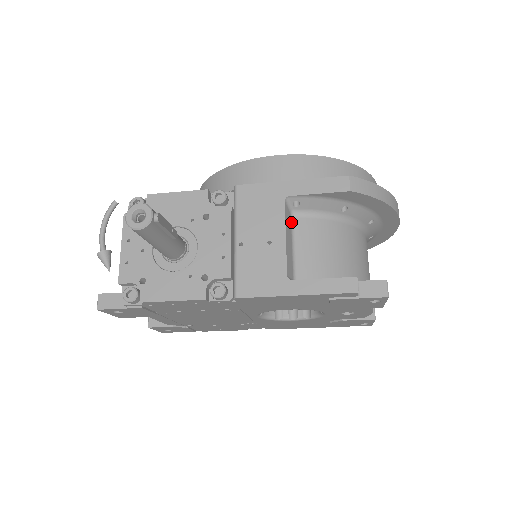
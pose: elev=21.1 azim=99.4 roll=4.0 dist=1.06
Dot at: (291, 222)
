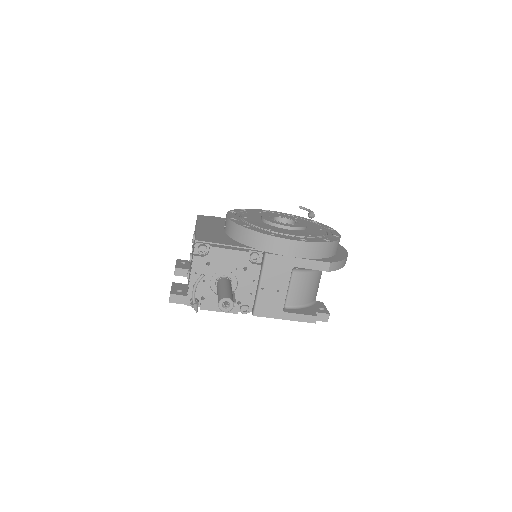
Dot at: (291, 275)
